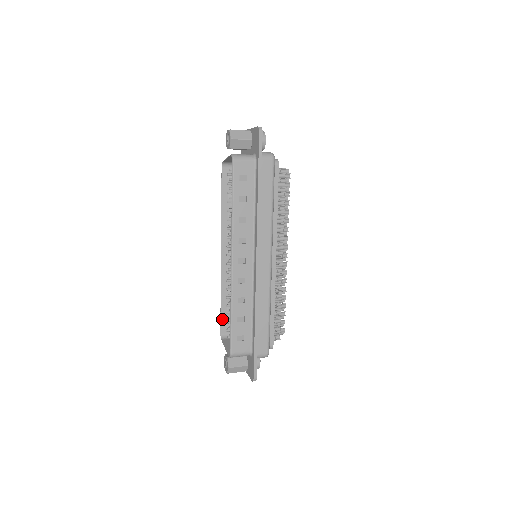
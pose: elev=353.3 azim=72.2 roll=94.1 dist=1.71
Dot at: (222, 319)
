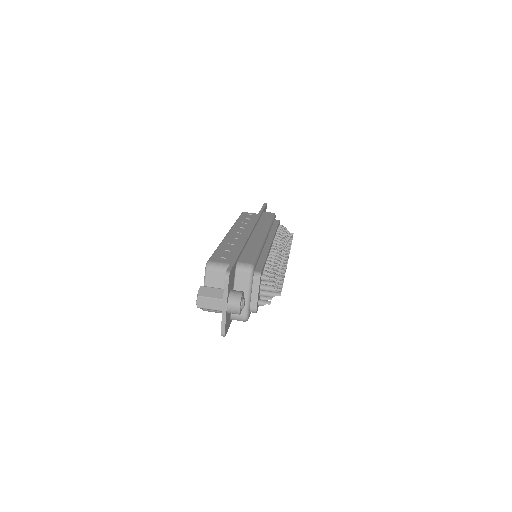
Dot at: occluded
